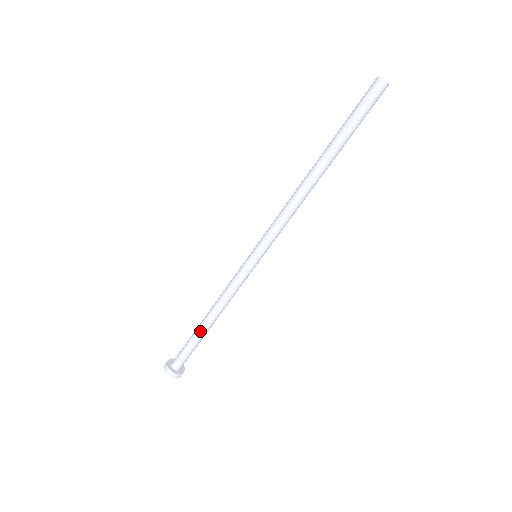
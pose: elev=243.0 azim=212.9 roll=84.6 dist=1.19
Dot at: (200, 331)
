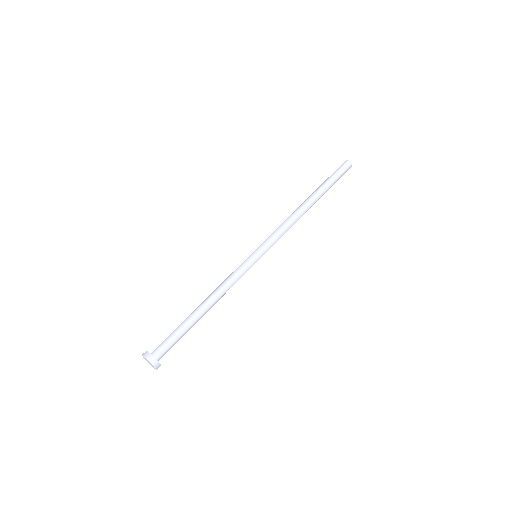
Dot at: (194, 316)
